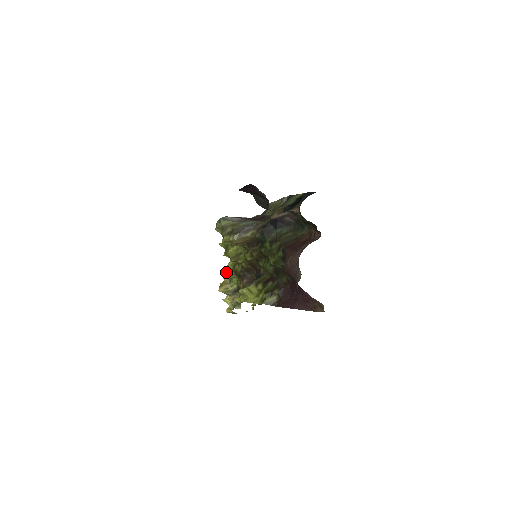
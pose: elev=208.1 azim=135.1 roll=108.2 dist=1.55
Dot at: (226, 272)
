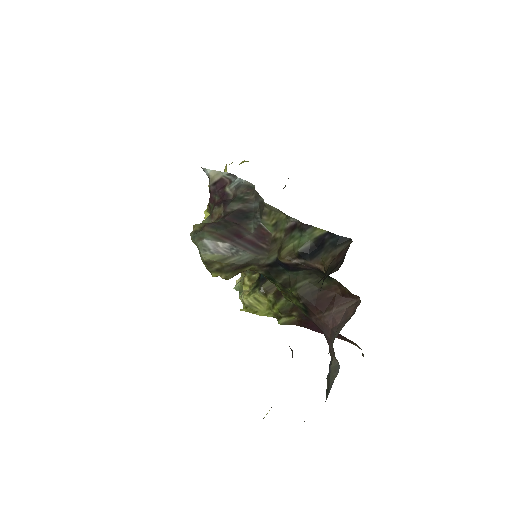
Dot at: occluded
